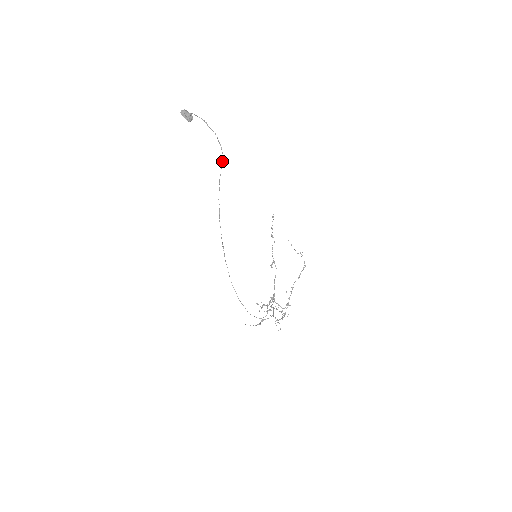
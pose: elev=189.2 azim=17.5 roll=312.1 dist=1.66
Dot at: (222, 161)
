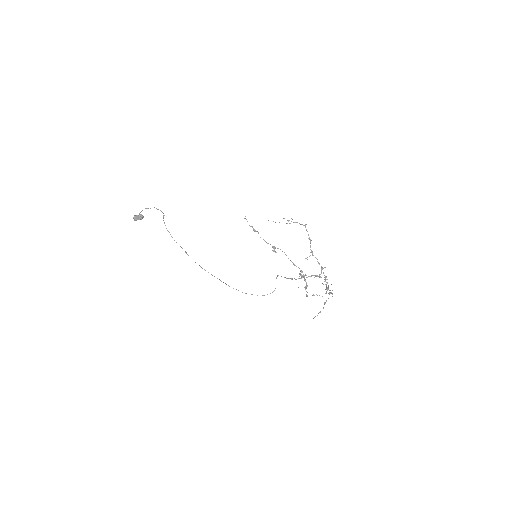
Dot at: (163, 217)
